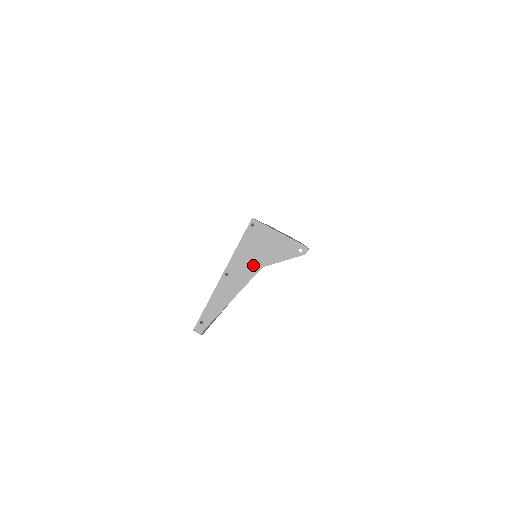
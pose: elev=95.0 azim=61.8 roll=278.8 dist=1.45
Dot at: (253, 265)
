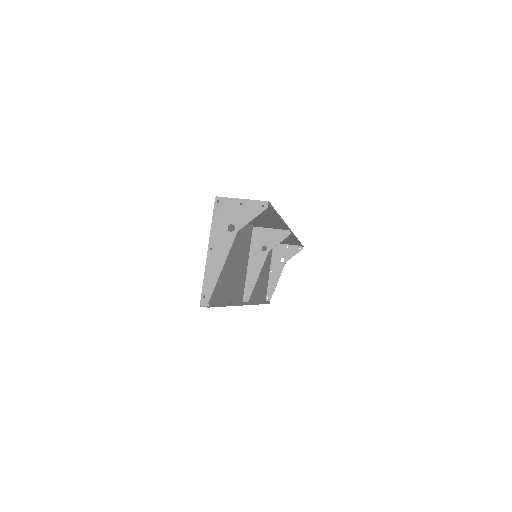
Dot at: (229, 233)
